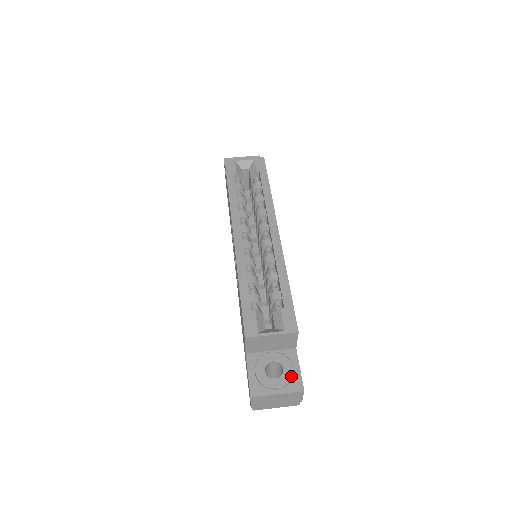
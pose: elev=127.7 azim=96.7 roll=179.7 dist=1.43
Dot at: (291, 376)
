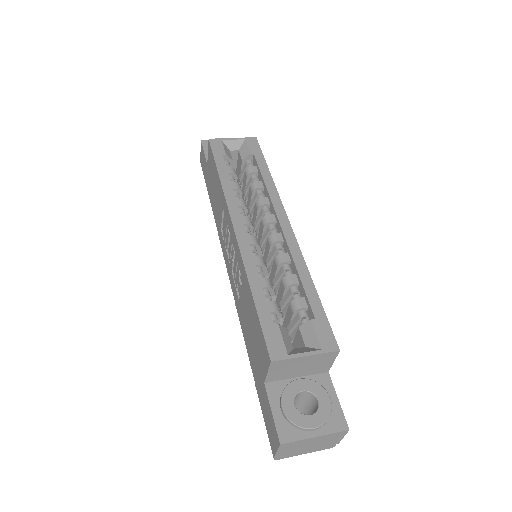
Dot at: (330, 410)
